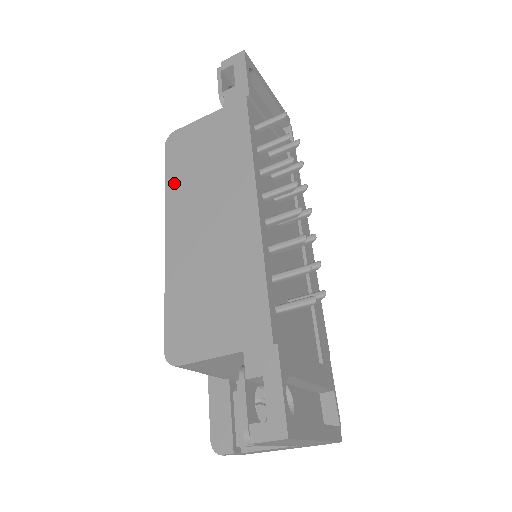
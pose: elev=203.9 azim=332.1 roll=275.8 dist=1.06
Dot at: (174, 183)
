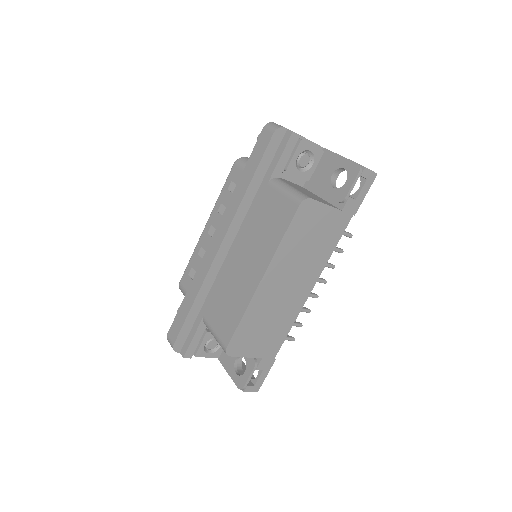
Dot at: (287, 244)
